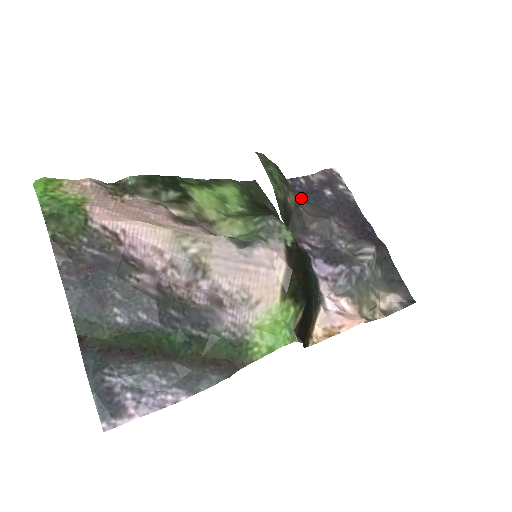
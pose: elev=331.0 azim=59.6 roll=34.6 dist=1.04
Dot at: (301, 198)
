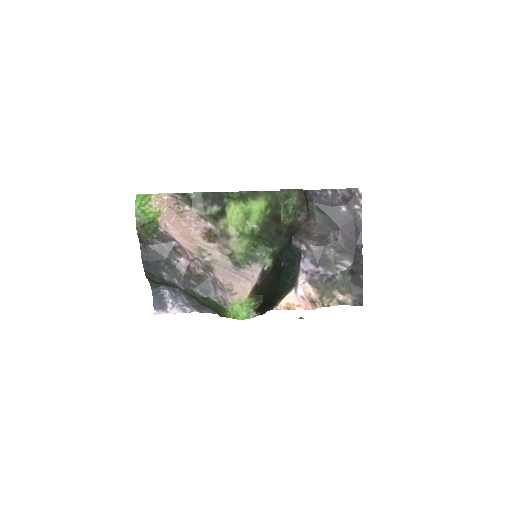
Dot at: (321, 208)
